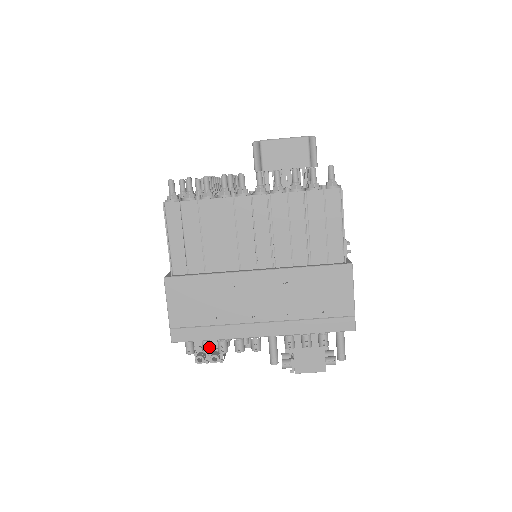
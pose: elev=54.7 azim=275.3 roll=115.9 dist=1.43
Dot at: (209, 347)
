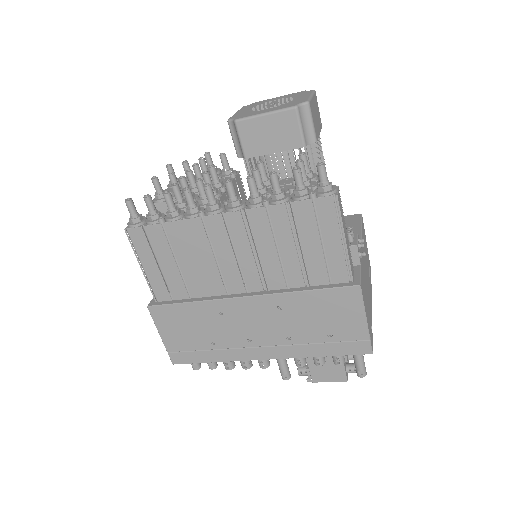
Dot at: (214, 363)
